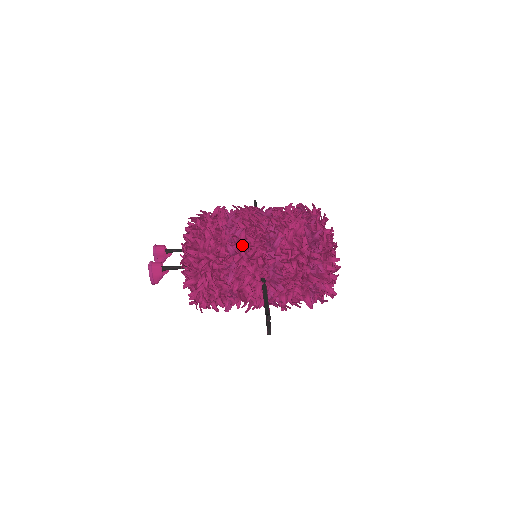
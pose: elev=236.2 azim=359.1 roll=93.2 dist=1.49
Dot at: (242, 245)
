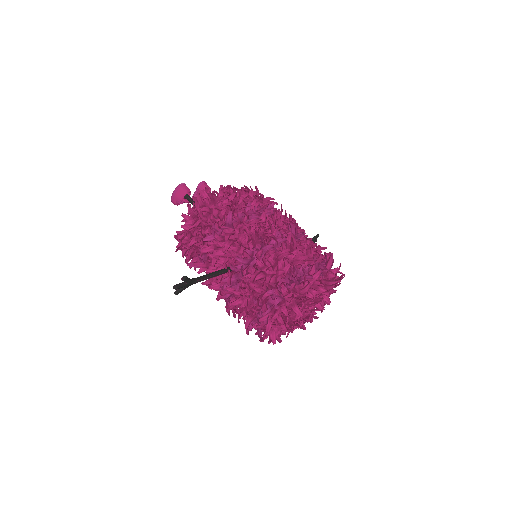
Dot at: (242, 225)
